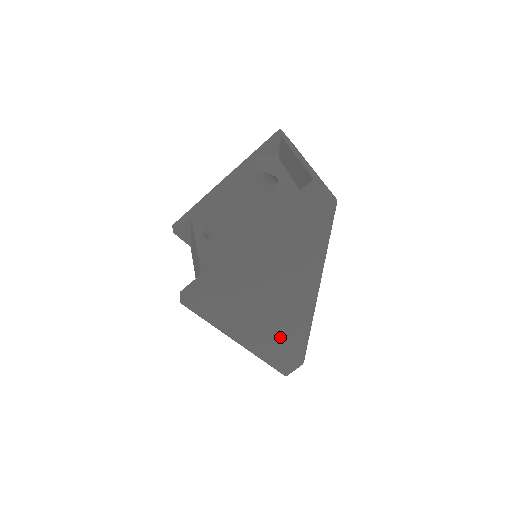
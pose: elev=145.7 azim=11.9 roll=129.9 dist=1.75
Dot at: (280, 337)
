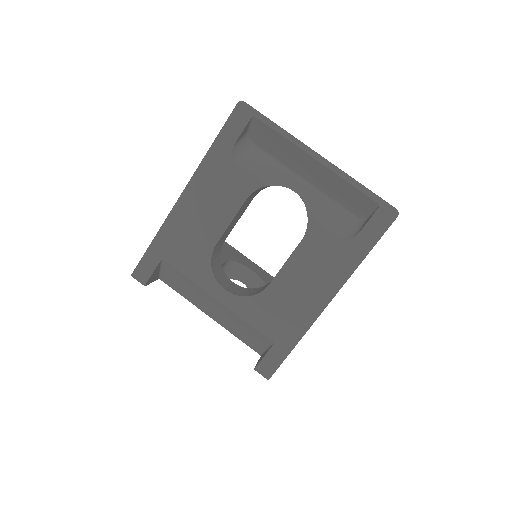
Dot at: occluded
